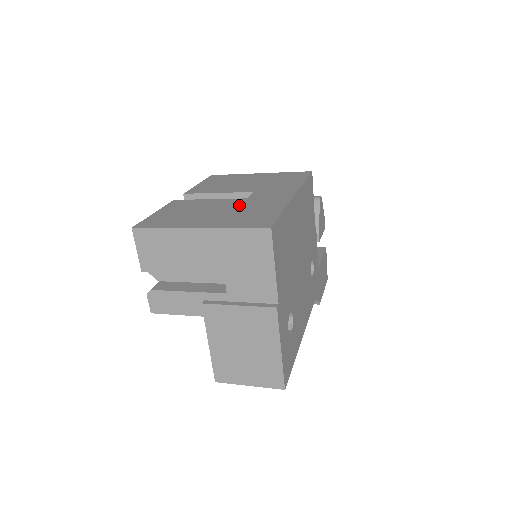
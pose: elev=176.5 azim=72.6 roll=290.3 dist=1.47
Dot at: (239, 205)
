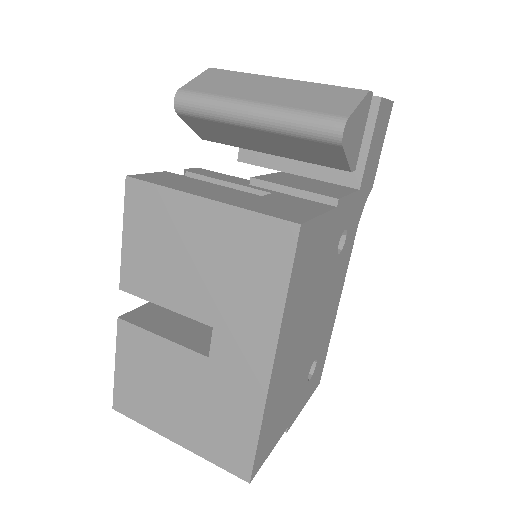
Dot at: (203, 386)
